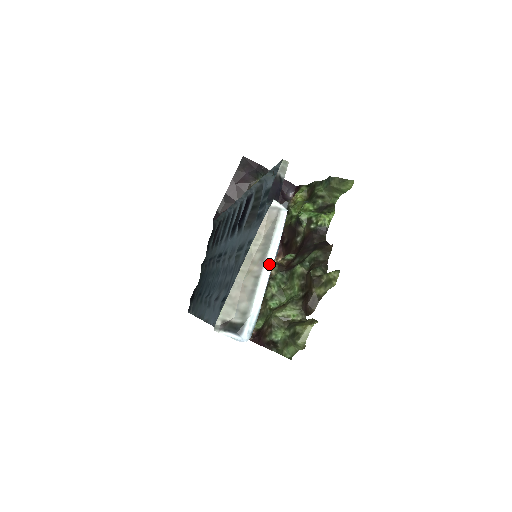
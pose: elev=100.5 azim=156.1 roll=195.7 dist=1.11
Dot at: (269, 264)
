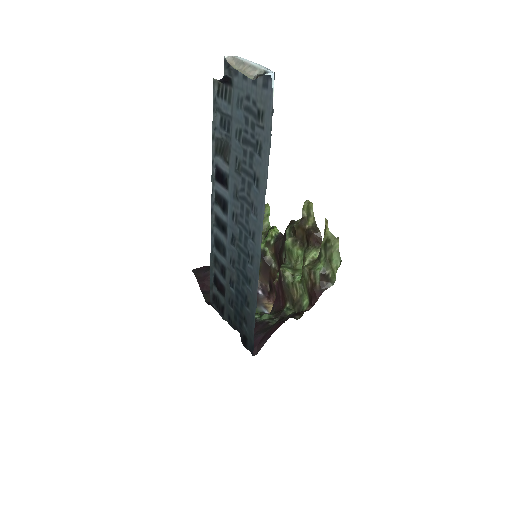
Dot at: (249, 62)
